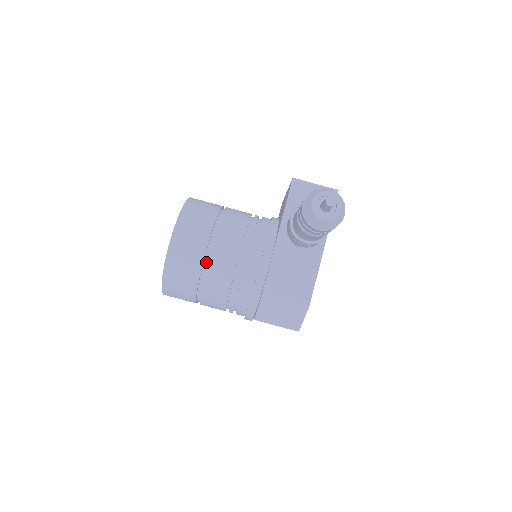
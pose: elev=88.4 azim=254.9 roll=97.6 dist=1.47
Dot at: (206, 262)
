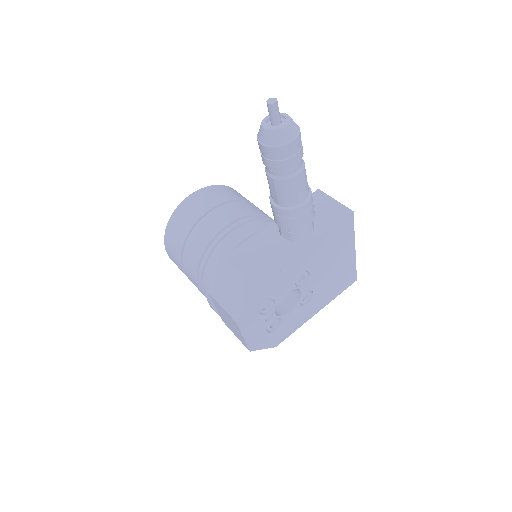
Dot at: (203, 220)
